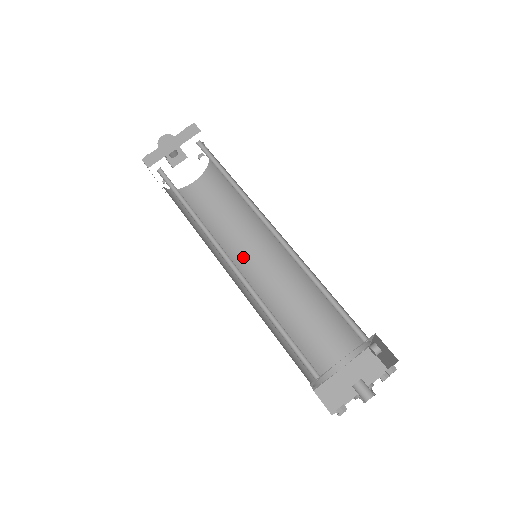
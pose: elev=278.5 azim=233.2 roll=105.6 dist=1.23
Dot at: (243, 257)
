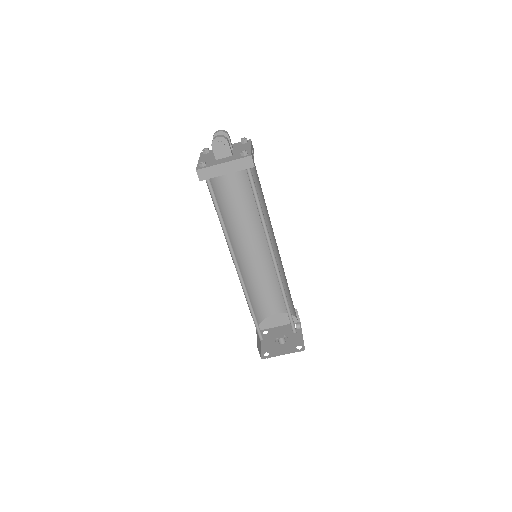
Dot at: (246, 234)
